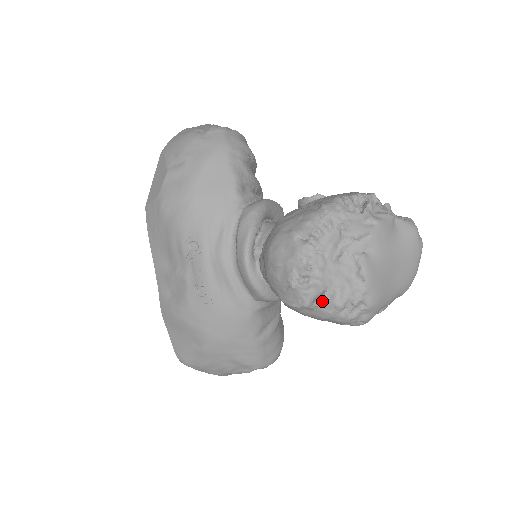
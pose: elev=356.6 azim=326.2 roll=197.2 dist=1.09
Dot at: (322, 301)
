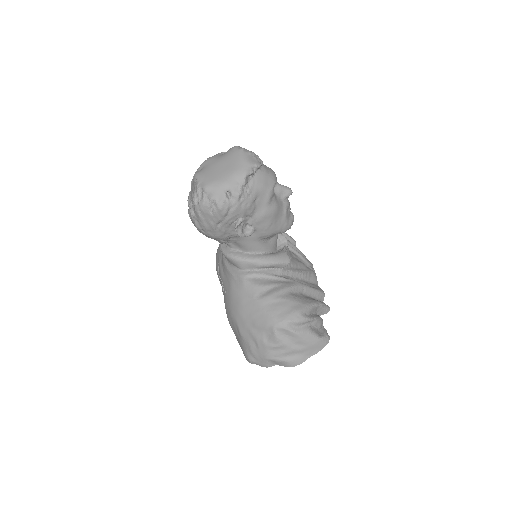
Dot at: (191, 206)
